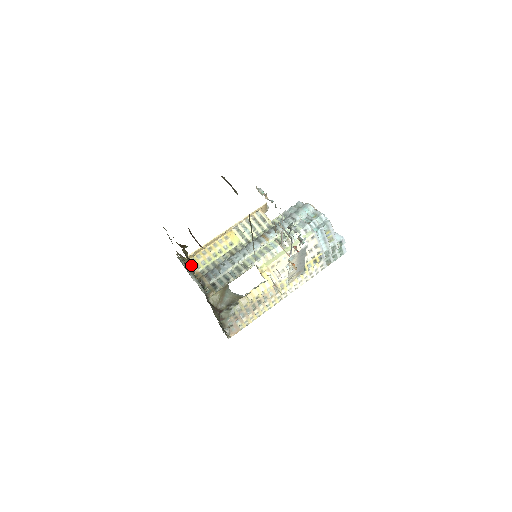
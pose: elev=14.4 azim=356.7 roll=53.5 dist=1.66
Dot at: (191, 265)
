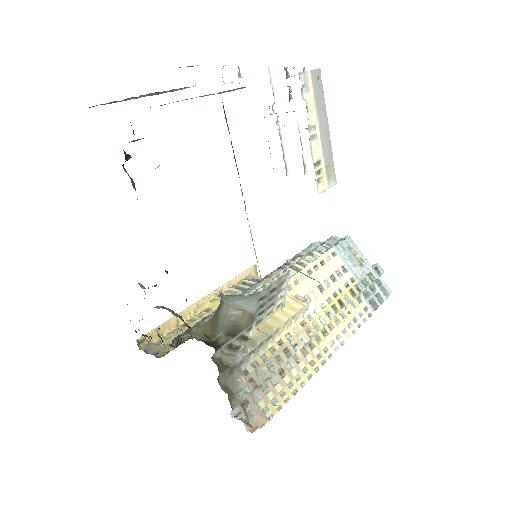
Dot at: occluded
